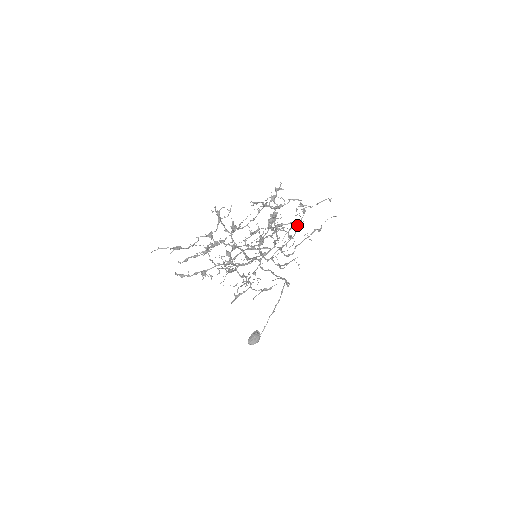
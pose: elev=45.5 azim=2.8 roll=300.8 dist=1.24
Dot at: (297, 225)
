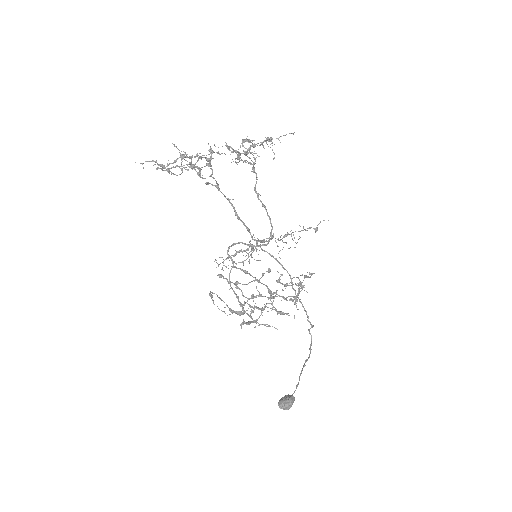
Dot at: (305, 275)
